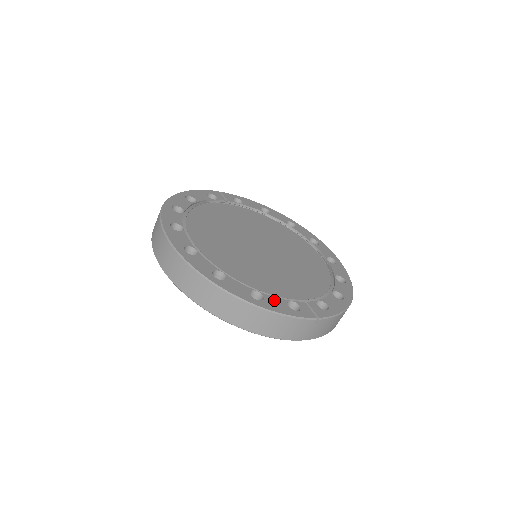
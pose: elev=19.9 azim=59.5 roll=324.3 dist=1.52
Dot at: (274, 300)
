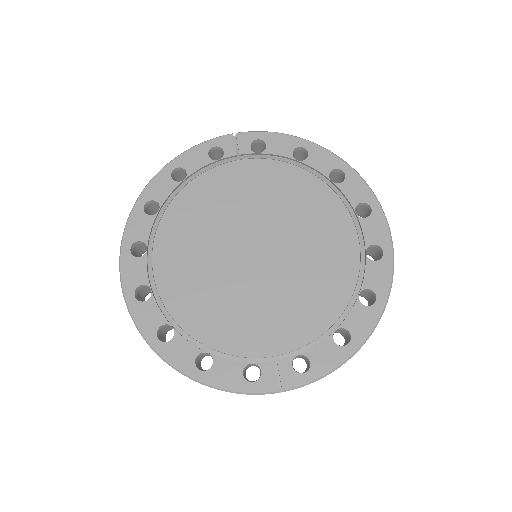
Dot at: (226, 367)
